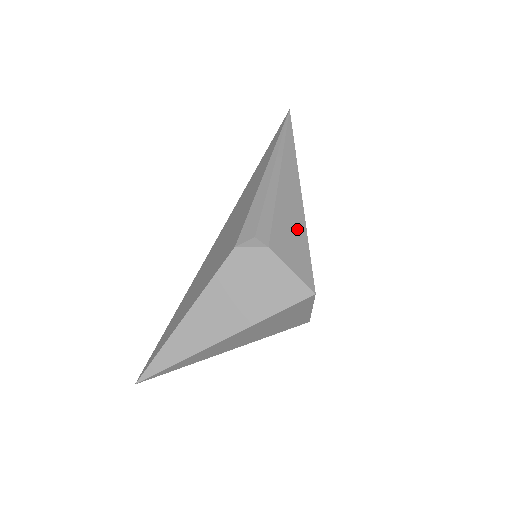
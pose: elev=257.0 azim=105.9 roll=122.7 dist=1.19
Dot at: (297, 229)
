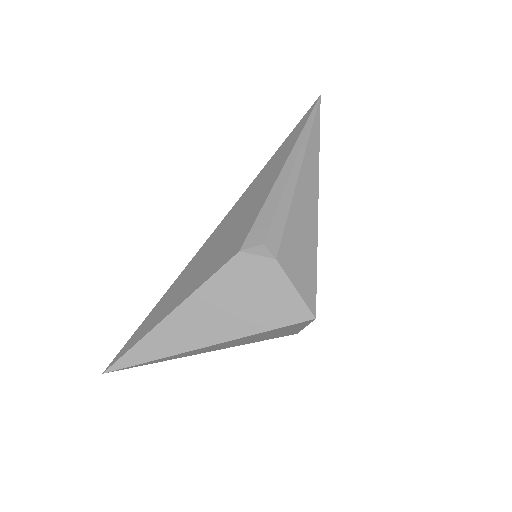
Dot at: (308, 240)
